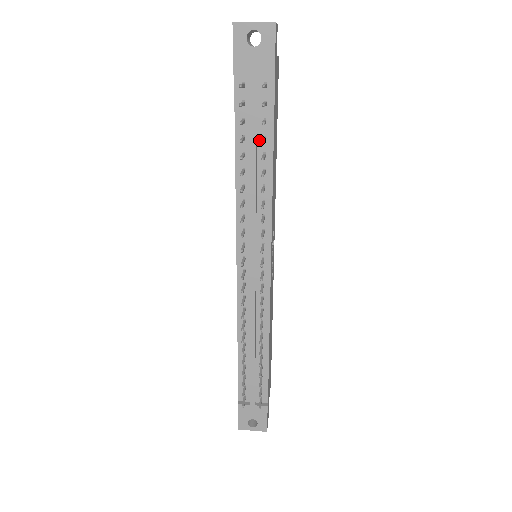
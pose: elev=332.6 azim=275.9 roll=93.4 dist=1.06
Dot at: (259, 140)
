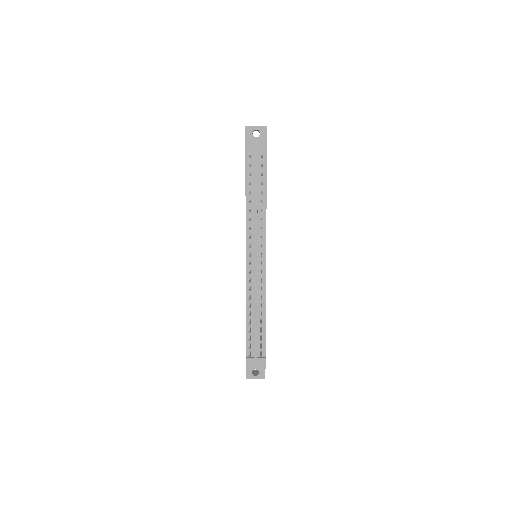
Dot at: (259, 185)
